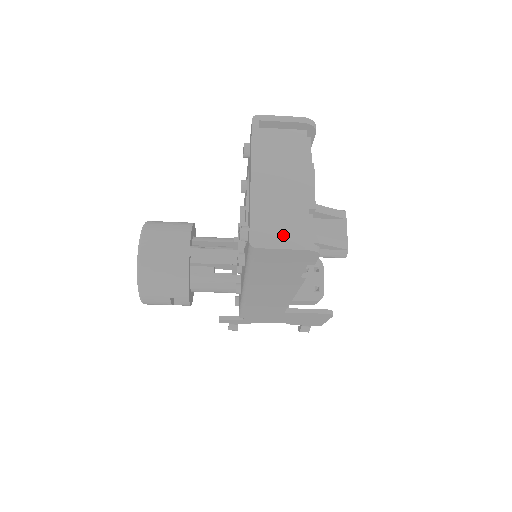
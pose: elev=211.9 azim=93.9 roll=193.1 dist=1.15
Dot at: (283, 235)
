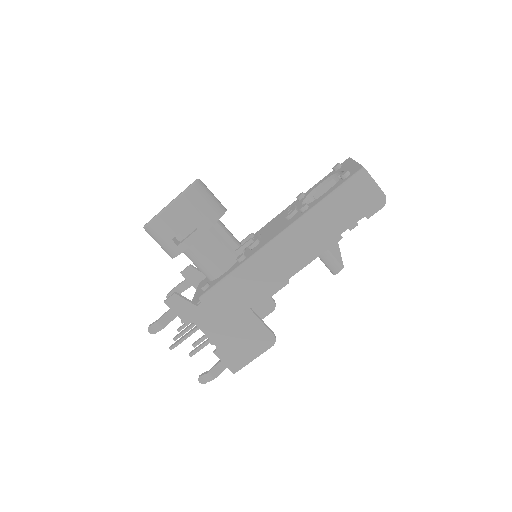
Dot at: occluded
